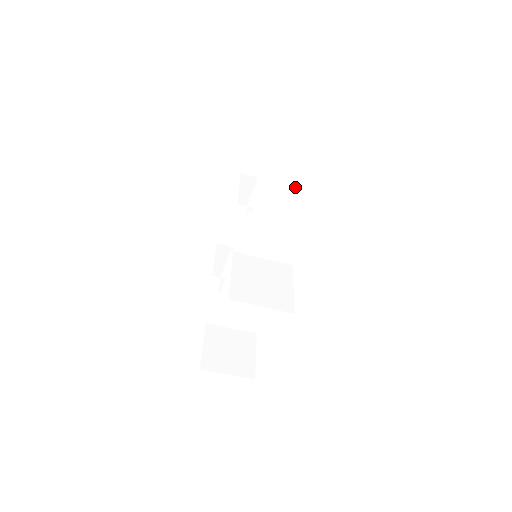
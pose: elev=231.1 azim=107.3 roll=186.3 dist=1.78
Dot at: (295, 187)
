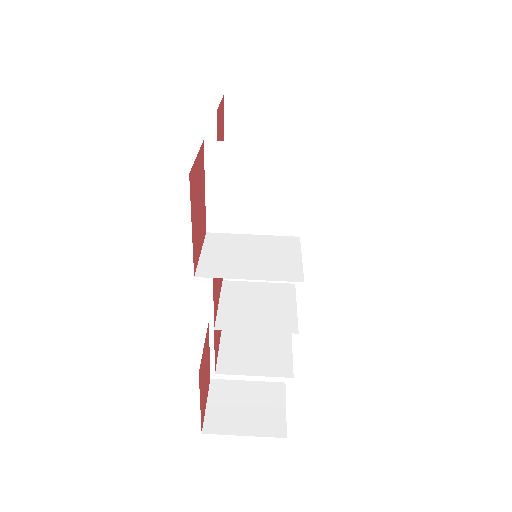
Dot at: occluded
